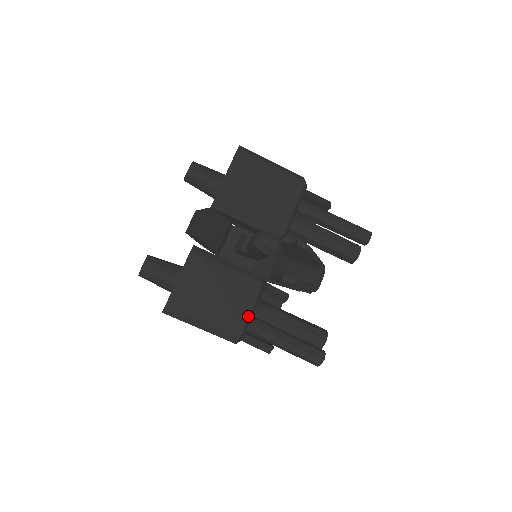
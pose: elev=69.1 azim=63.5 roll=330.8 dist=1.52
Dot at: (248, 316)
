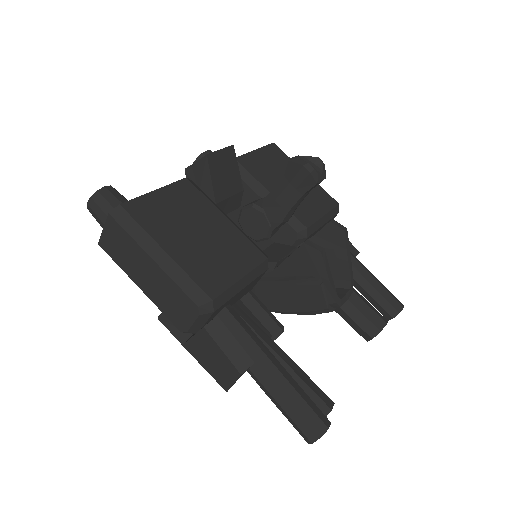
Dot at: (235, 281)
